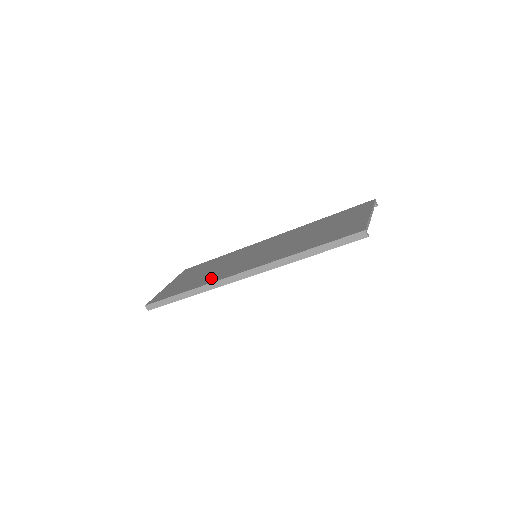
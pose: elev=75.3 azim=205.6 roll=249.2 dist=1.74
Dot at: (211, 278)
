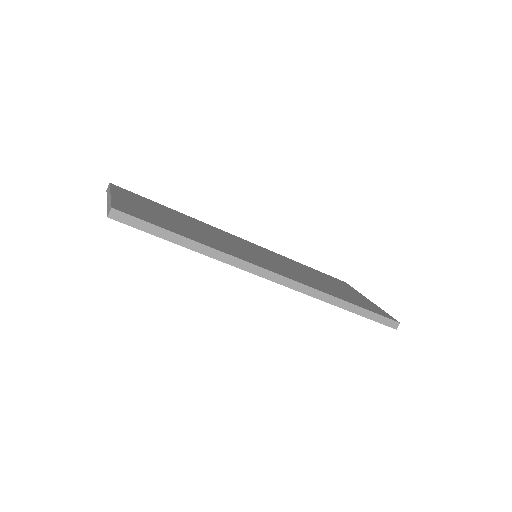
Dot at: (223, 247)
